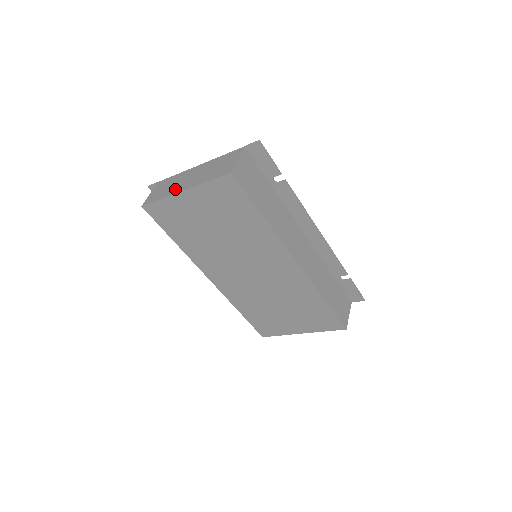
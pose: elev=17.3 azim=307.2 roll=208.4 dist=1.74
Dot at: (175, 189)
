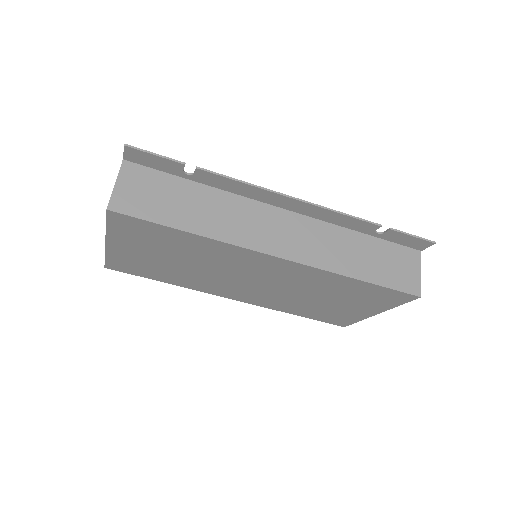
Dot at: occluded
